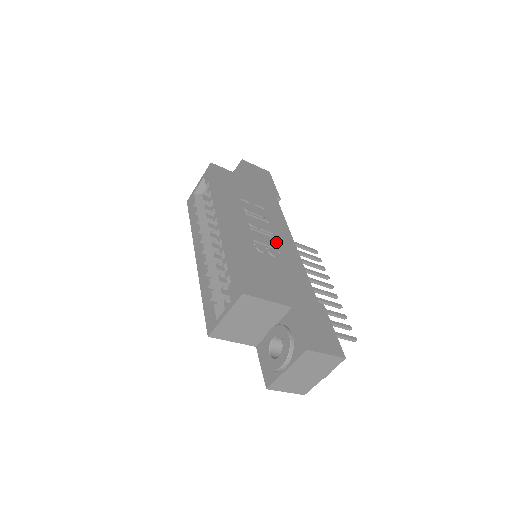
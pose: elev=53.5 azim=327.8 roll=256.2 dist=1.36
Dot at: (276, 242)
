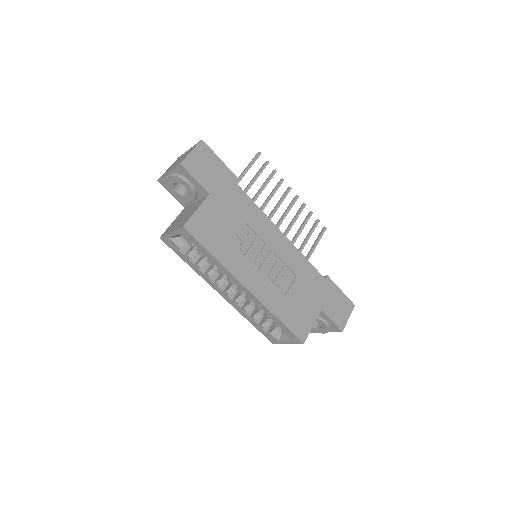
Dot at: (278, 256)
